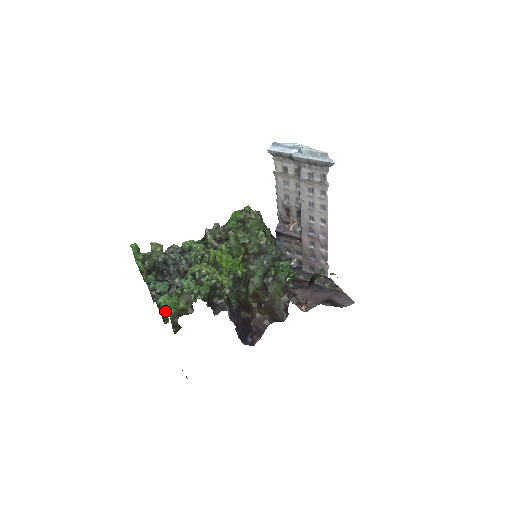
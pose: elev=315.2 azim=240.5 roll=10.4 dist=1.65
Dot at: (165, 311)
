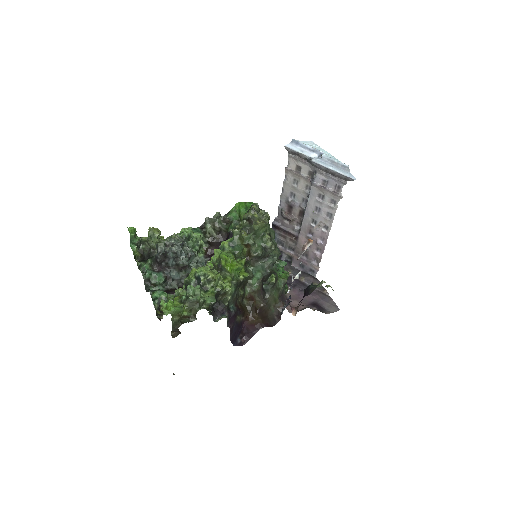
Dot at: (164, 311)
